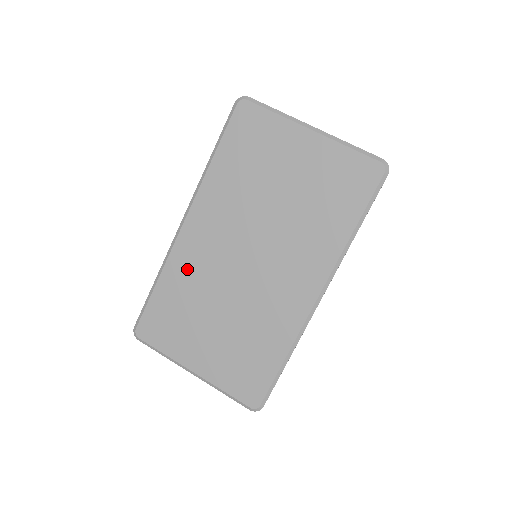
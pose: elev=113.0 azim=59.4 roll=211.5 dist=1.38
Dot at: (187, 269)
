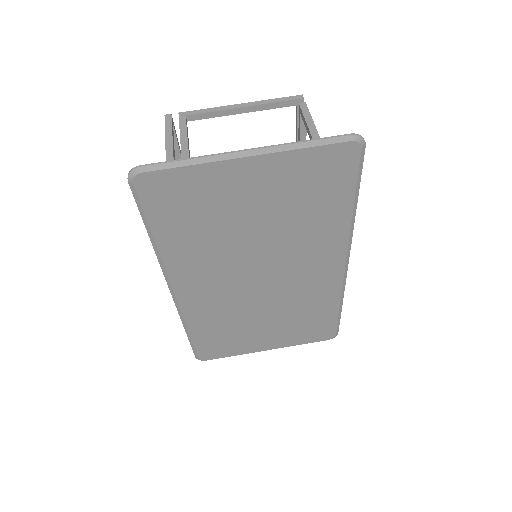
Dot at: (208, 313)
